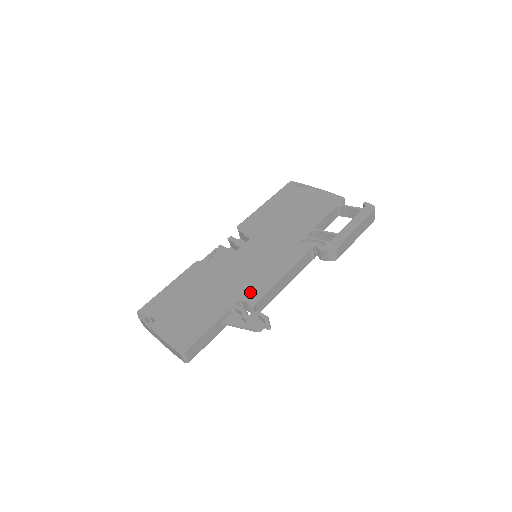
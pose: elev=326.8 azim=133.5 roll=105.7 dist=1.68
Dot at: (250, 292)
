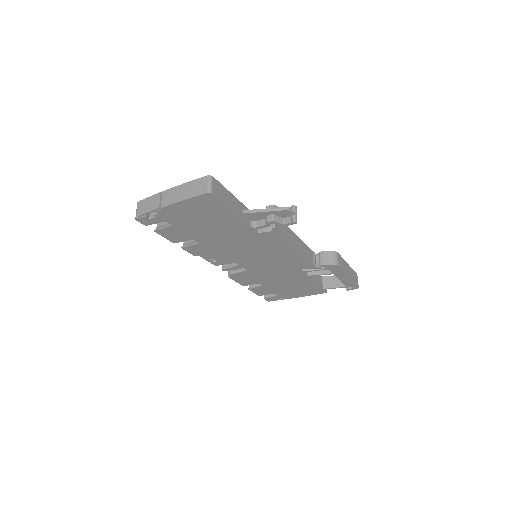
Dot at: occluded
